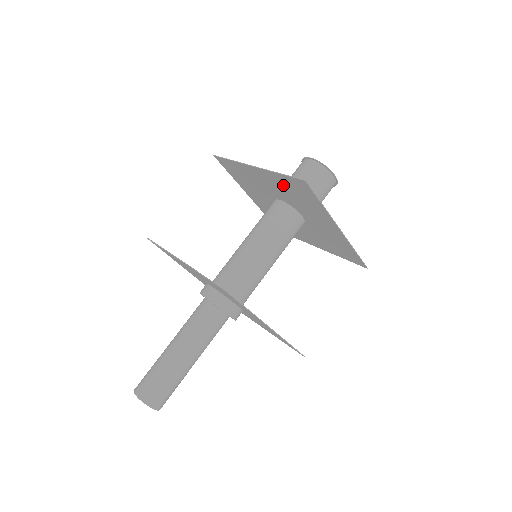
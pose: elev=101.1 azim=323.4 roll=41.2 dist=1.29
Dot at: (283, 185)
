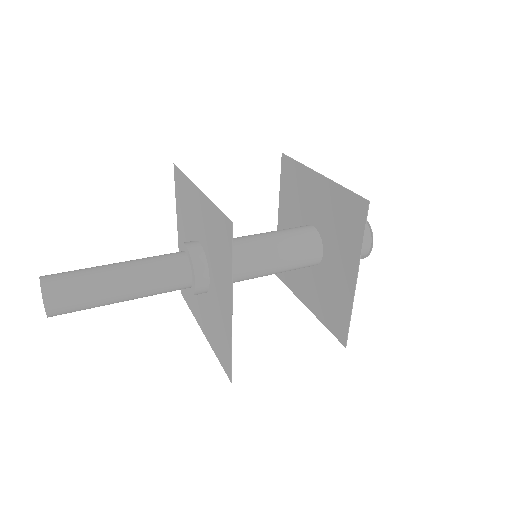
Dot at: (288, 198)
